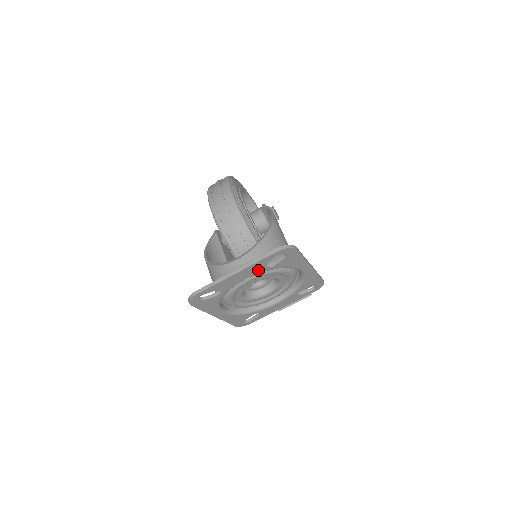
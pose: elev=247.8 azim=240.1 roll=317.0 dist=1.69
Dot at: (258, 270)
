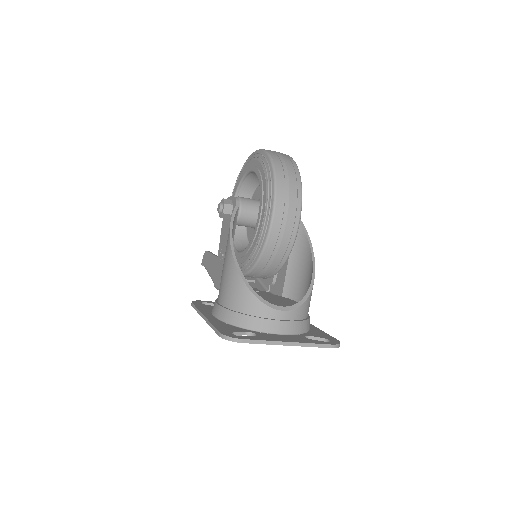
Dot at: occluded
